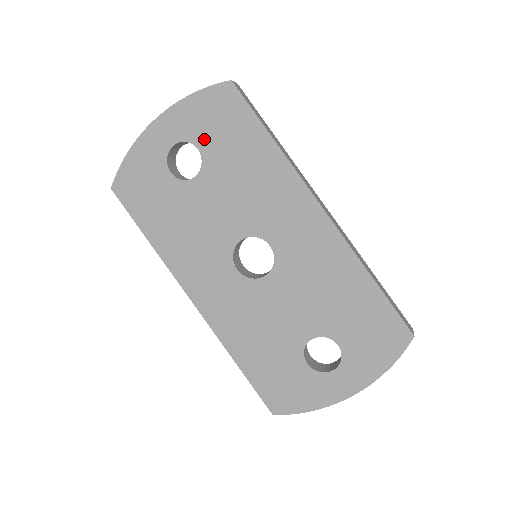
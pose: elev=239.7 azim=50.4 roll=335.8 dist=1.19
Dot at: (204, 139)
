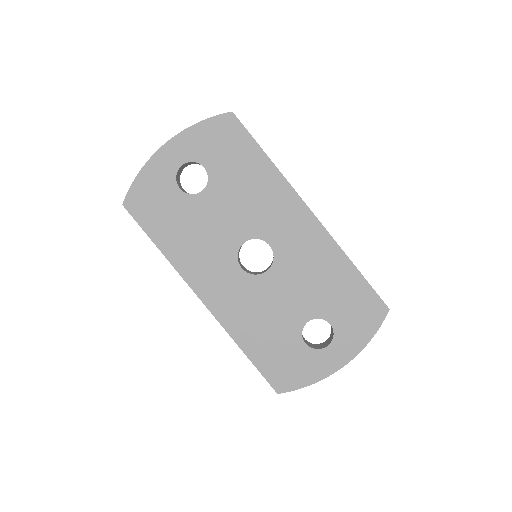
Dot at: (210, 159)
